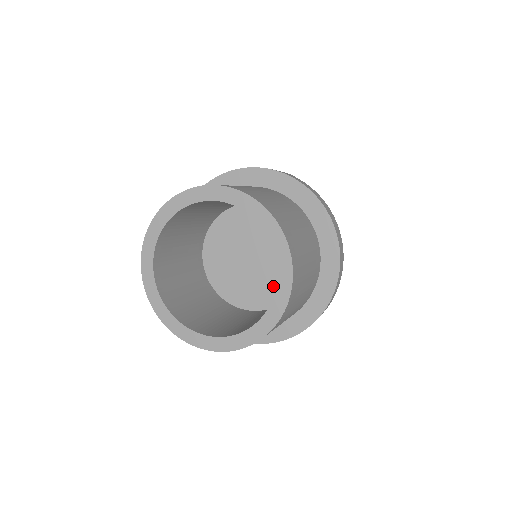
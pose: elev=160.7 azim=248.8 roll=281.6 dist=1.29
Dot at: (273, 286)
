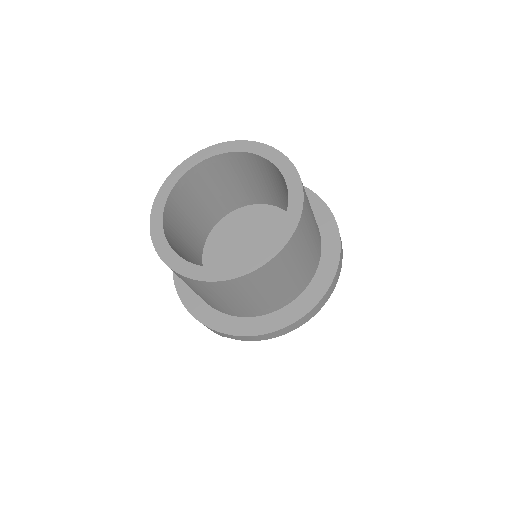
Dot at: occluded
